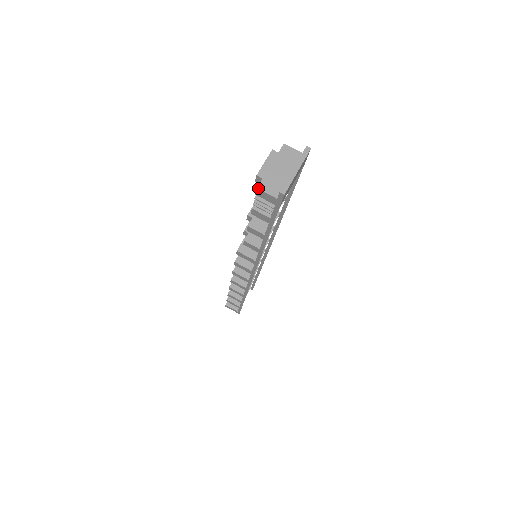
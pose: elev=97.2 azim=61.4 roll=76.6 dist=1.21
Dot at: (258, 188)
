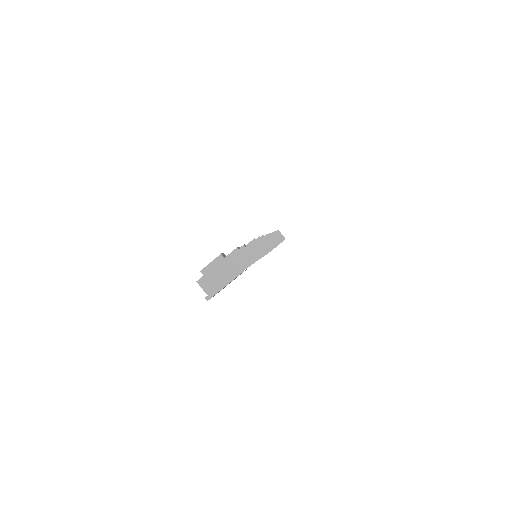
Dot at: (197, 282)
